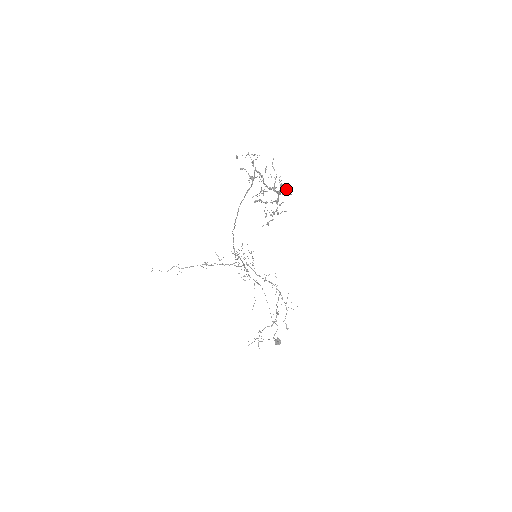
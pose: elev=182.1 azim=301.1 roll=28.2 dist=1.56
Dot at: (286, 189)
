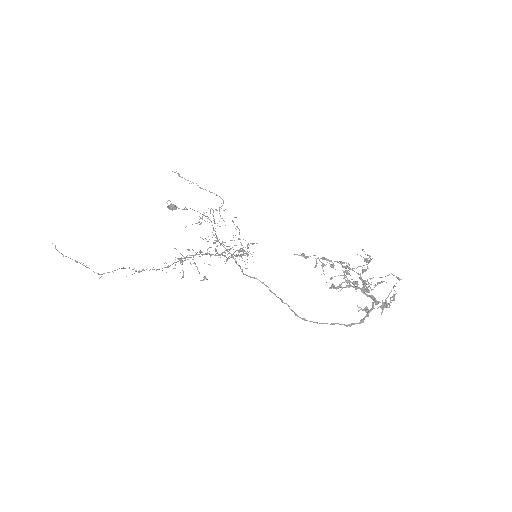
Dot at: (367, 262)
